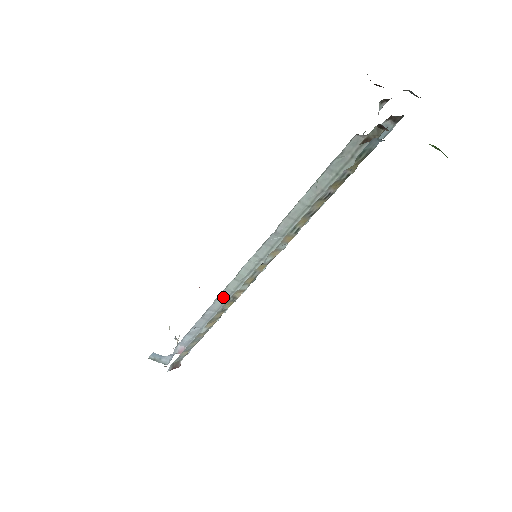
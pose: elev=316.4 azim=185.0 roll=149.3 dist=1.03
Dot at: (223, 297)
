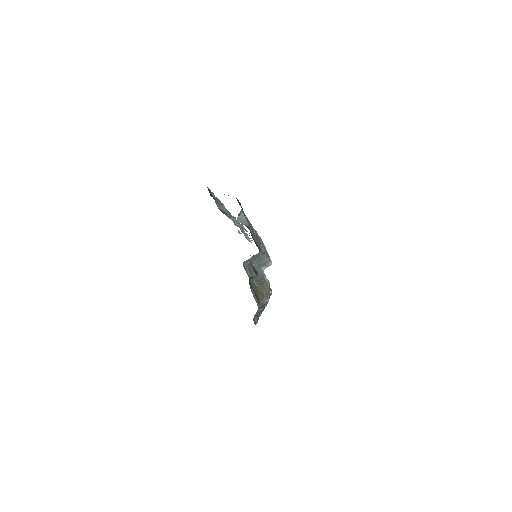
Dot at: occluded
